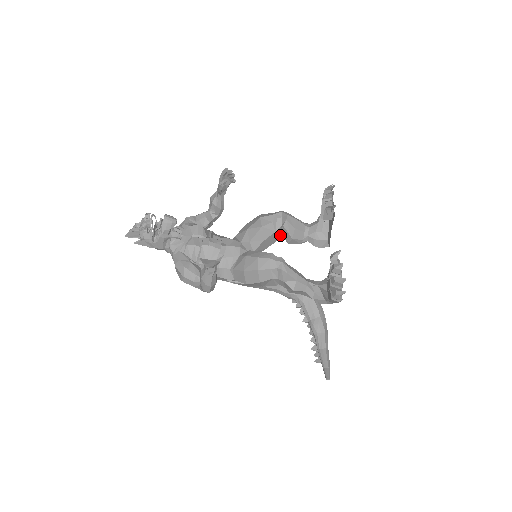
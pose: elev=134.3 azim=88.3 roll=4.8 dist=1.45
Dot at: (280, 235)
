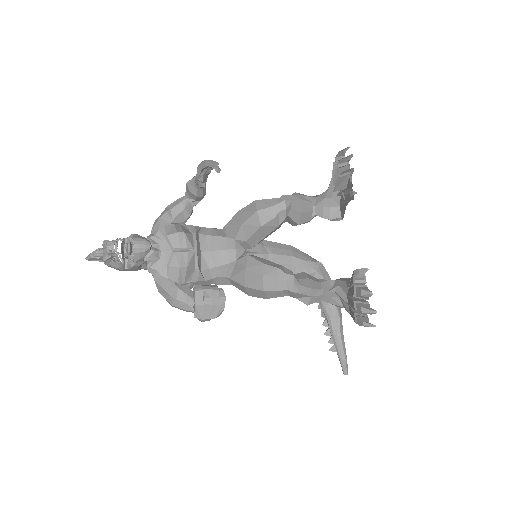
Dot at: occluded
